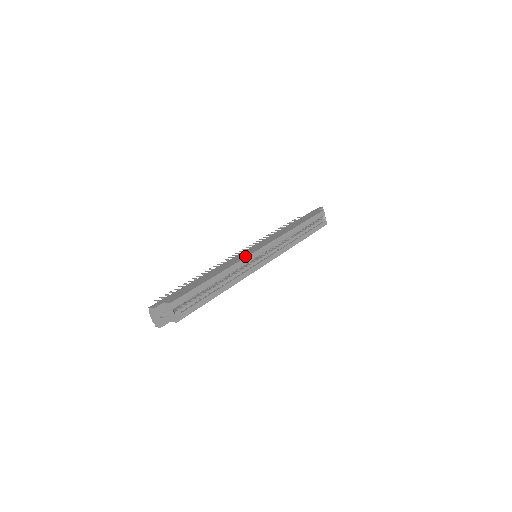
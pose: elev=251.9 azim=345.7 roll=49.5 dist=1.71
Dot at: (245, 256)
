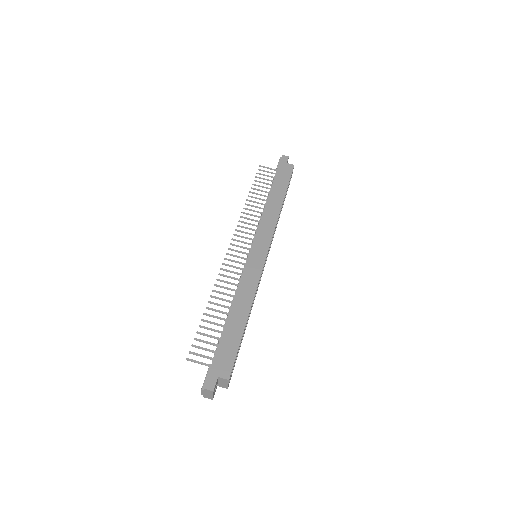
Dot at: (259, 272)
